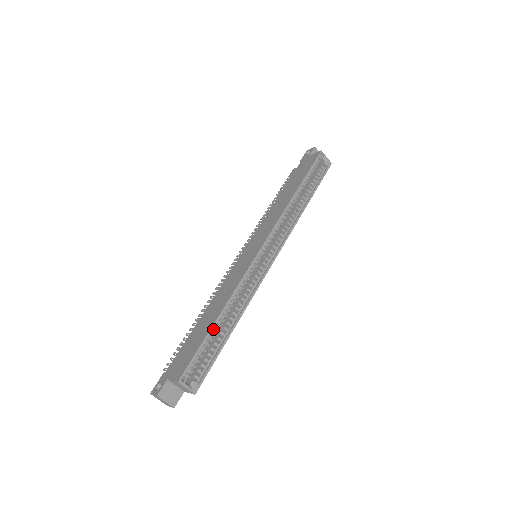
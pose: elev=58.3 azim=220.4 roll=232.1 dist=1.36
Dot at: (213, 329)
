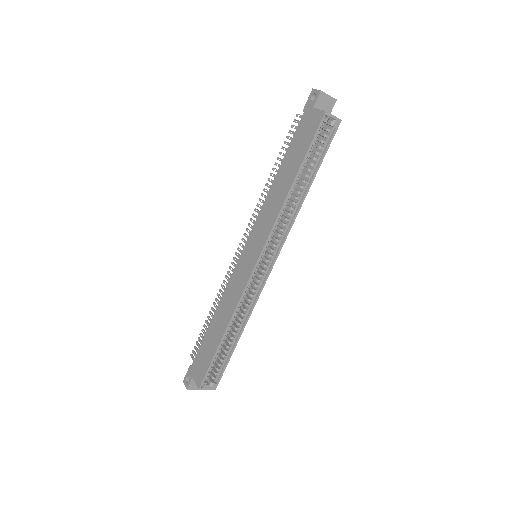
Dot at: (221, 344)
